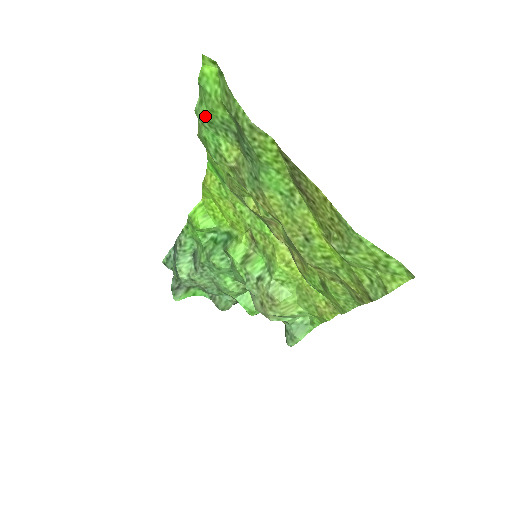
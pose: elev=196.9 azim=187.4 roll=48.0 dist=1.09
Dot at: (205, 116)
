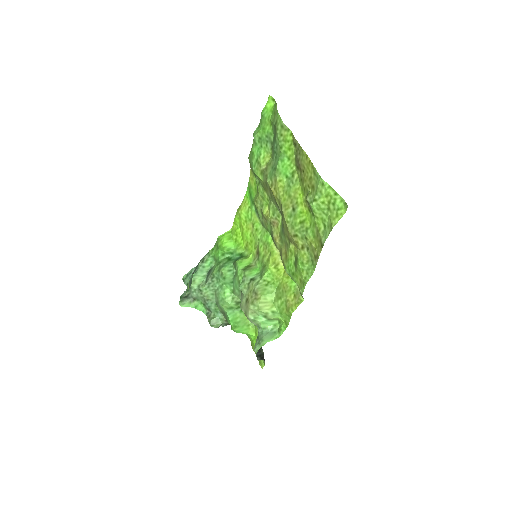
Dot at: (258, 134)
